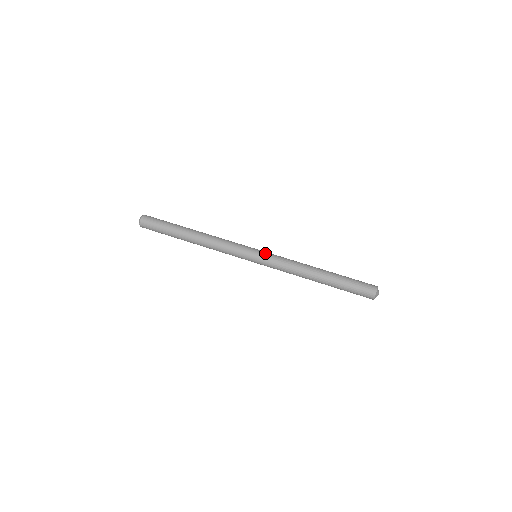
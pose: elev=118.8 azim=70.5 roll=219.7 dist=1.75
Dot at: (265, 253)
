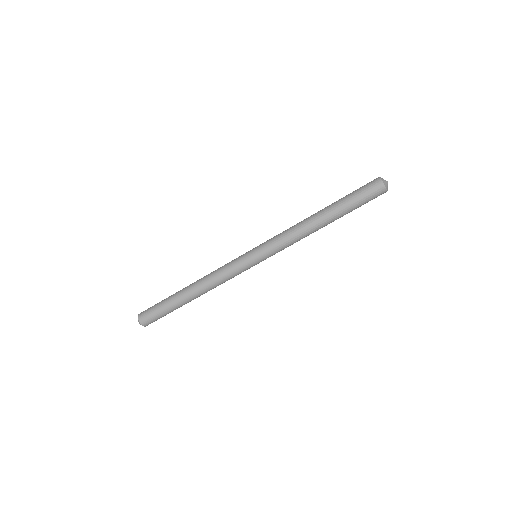
Dot at: (261, 248)
